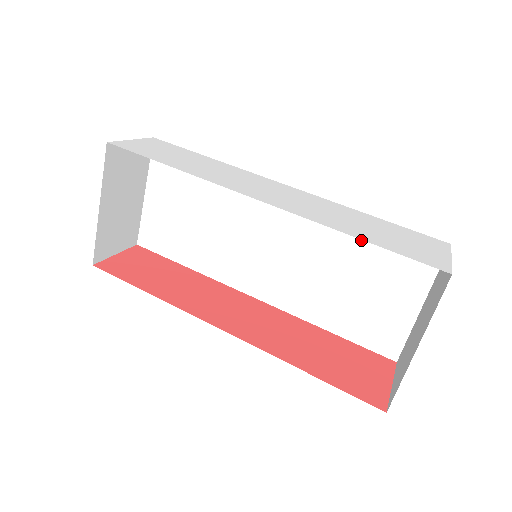
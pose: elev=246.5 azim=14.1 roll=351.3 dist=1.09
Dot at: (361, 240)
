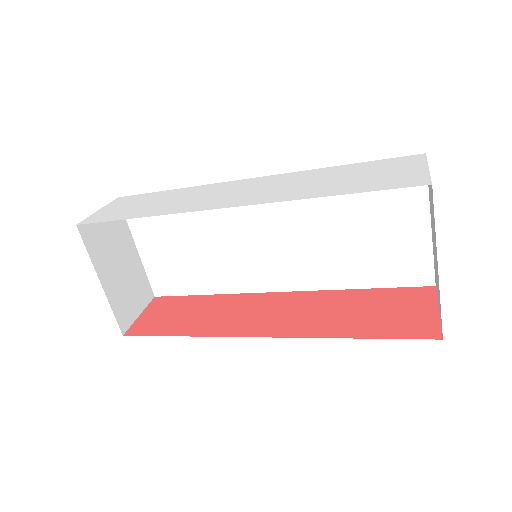
Dot at: occluded
